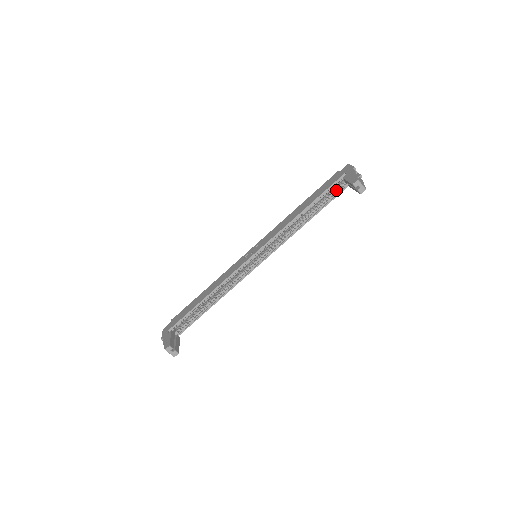
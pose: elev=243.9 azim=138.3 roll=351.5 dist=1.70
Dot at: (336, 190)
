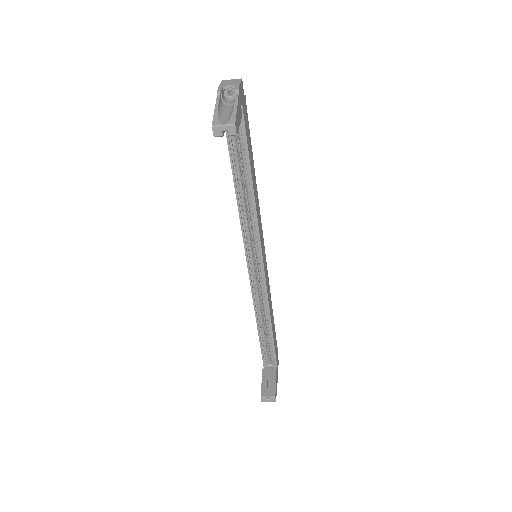
Dot at: occluded
